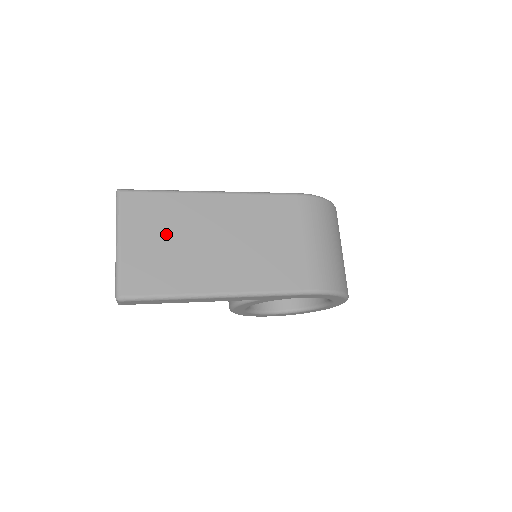
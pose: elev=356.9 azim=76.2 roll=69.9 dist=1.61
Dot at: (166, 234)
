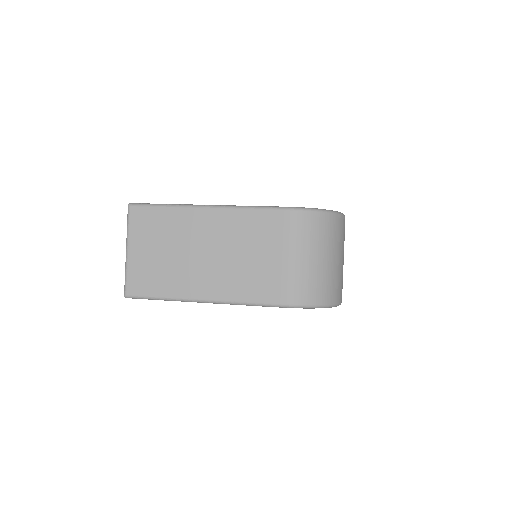
Dot at: (163, 245)
